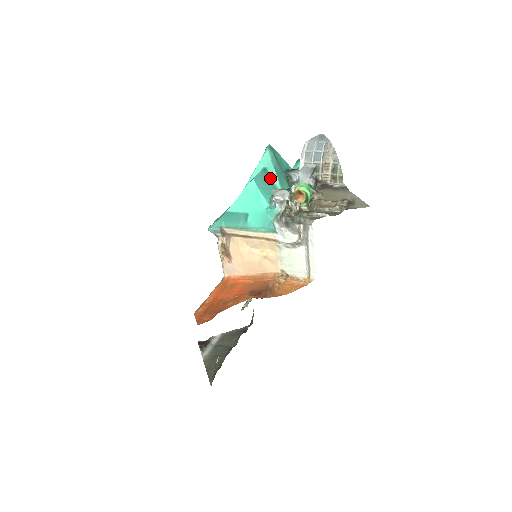
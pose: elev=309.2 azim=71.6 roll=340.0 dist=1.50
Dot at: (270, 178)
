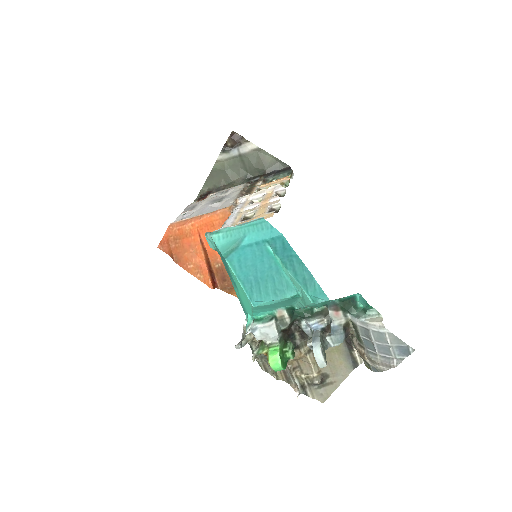
Dot at: (293, 301)
